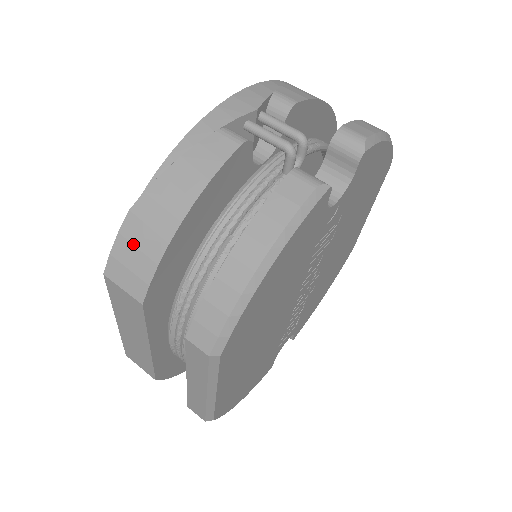
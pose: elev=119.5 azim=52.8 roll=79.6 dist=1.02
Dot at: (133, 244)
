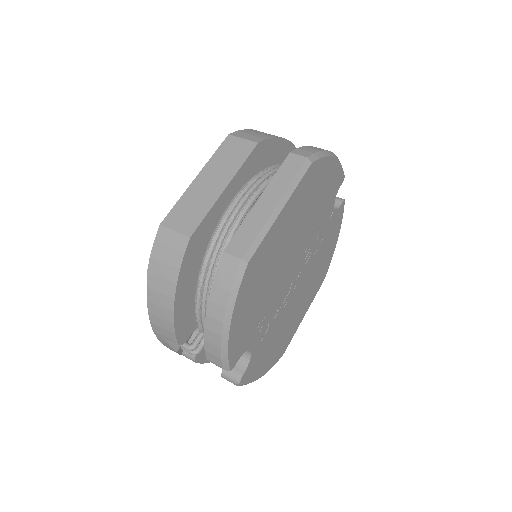
Dot at: (256, 132)
